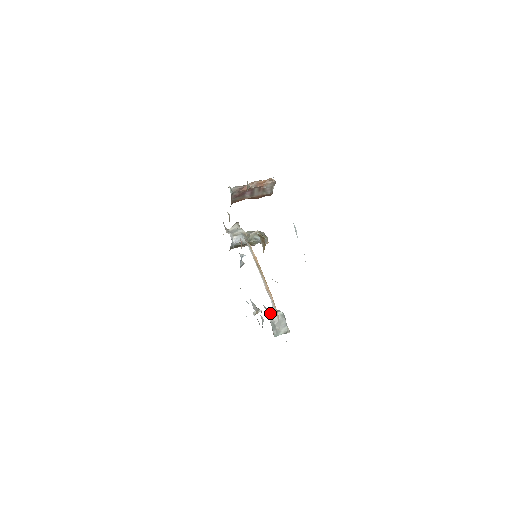
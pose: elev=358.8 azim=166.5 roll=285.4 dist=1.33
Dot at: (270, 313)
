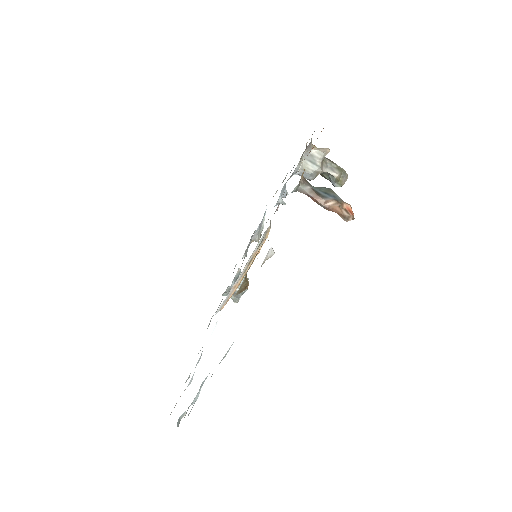
Dot at: (232, 285)
